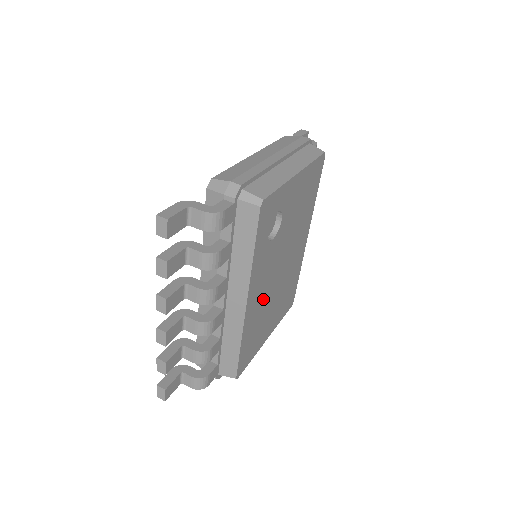
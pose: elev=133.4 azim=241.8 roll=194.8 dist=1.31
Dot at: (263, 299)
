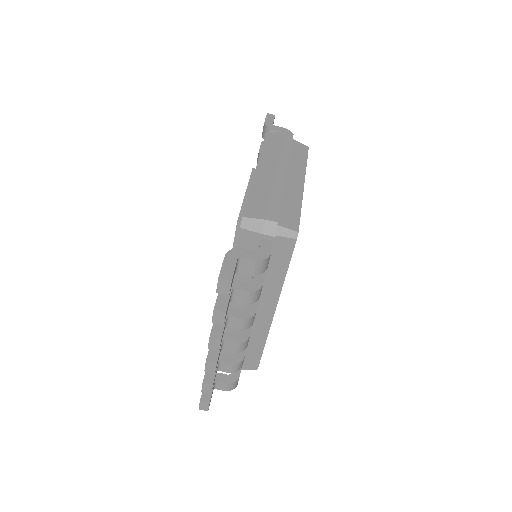
Dot at: occluded
